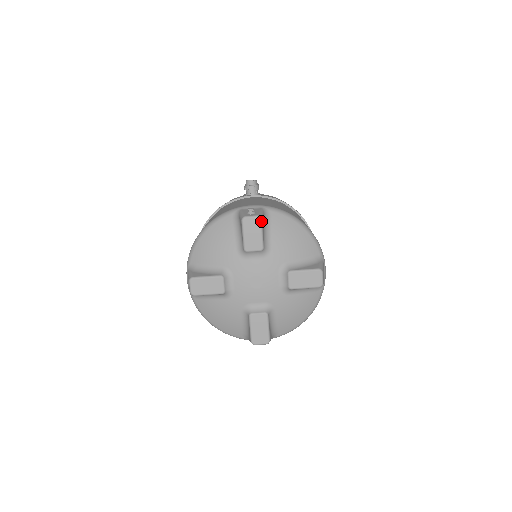
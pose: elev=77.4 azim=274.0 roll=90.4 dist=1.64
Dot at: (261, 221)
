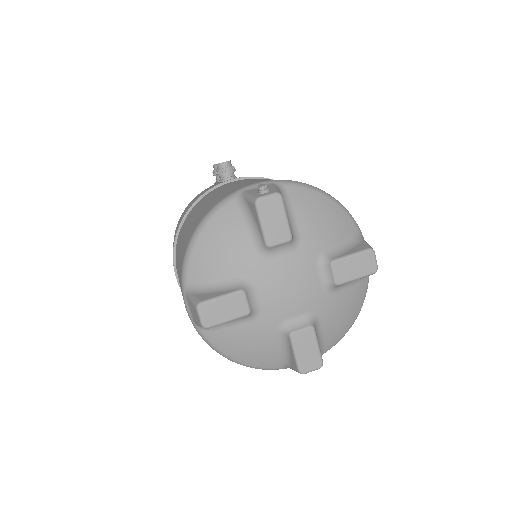
Dot at: (282, 199)
